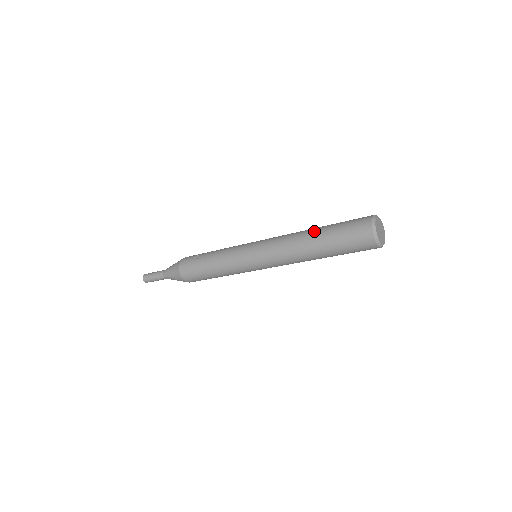
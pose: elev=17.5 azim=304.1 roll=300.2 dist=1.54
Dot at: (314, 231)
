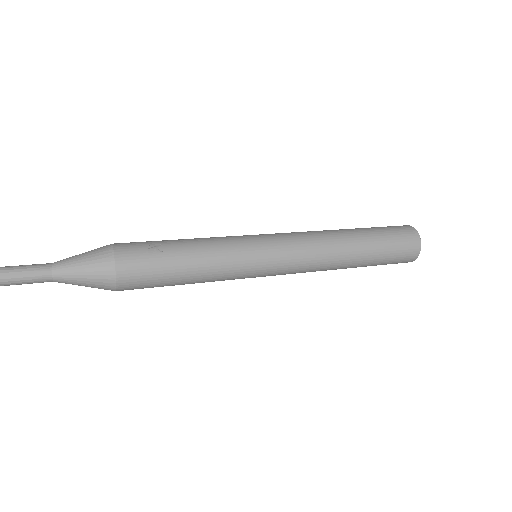
Dot at: (356, 235)
